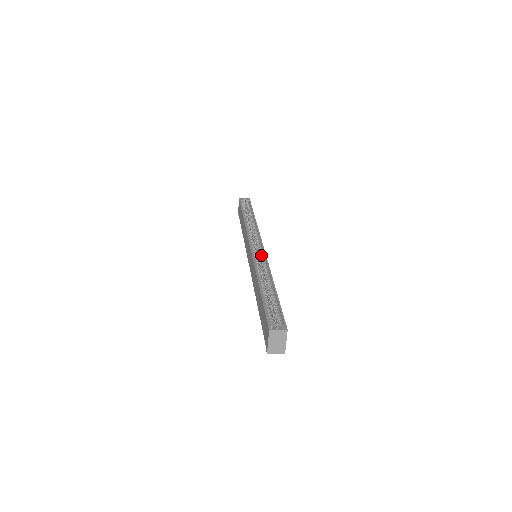
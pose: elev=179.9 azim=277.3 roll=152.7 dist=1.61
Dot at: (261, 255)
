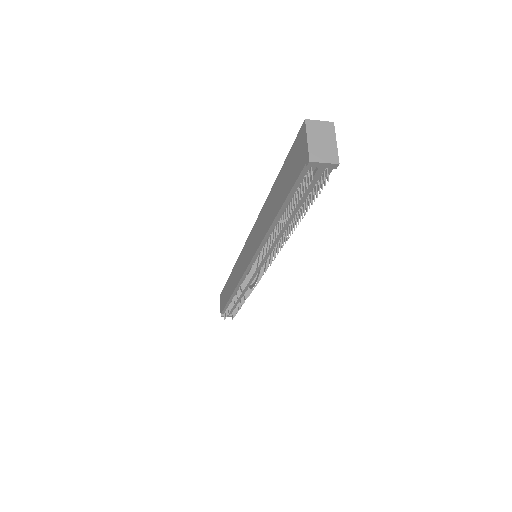
Dot at: occluded
